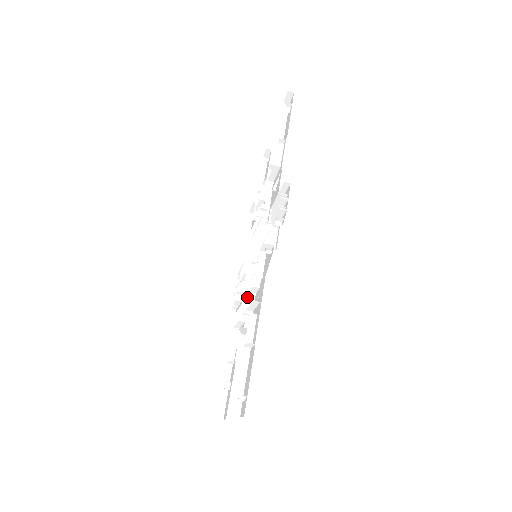
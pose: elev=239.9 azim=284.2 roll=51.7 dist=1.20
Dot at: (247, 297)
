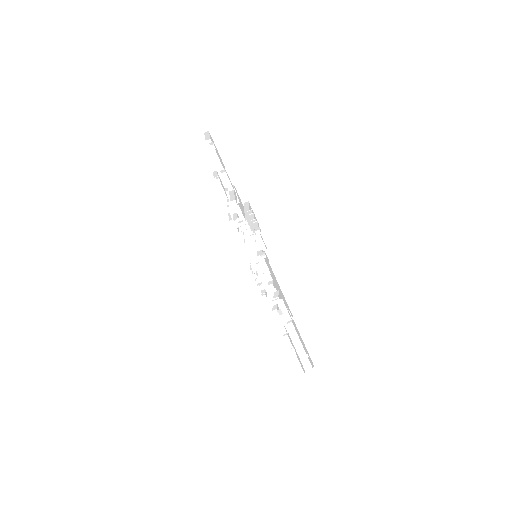
Dot at: occluded
